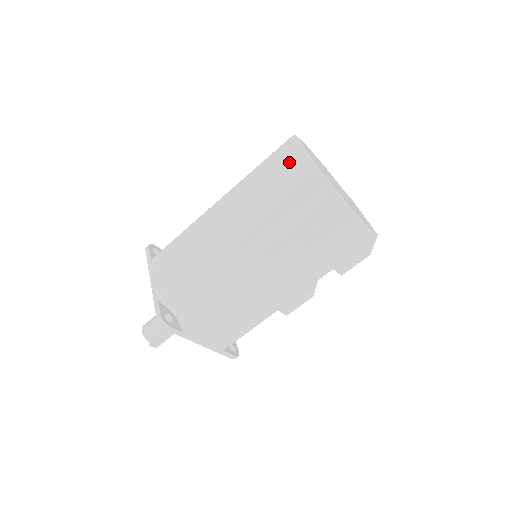
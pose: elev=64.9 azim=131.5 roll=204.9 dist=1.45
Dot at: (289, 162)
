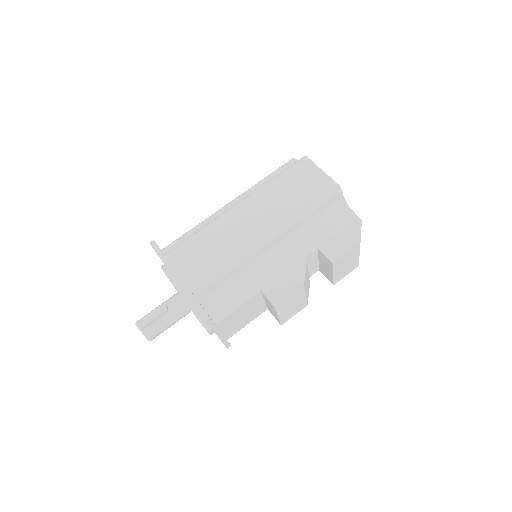
Dot at: occluded
